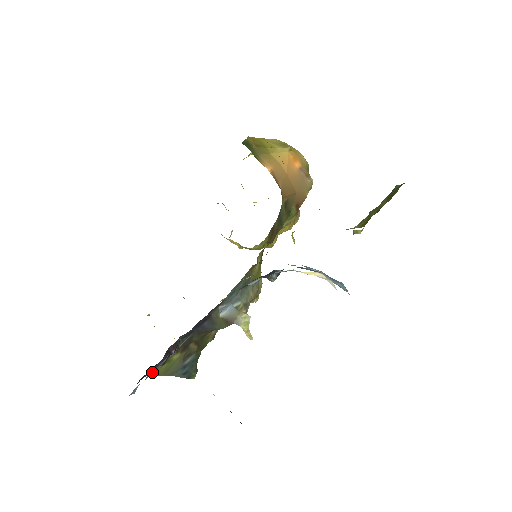
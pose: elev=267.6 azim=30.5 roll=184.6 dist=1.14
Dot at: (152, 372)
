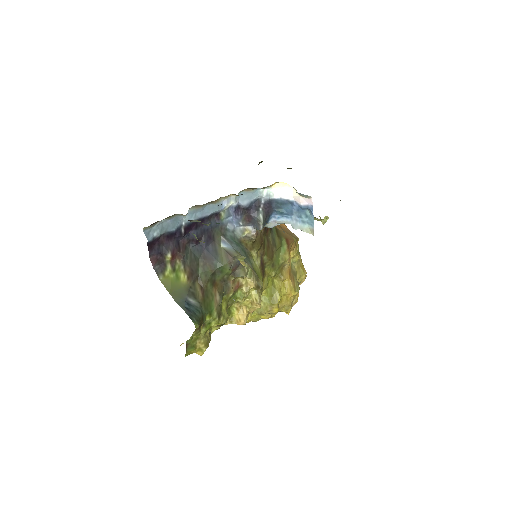
Dot at: (162, 273)
